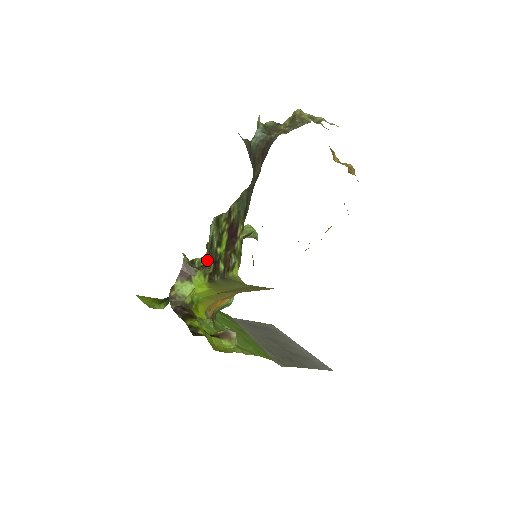
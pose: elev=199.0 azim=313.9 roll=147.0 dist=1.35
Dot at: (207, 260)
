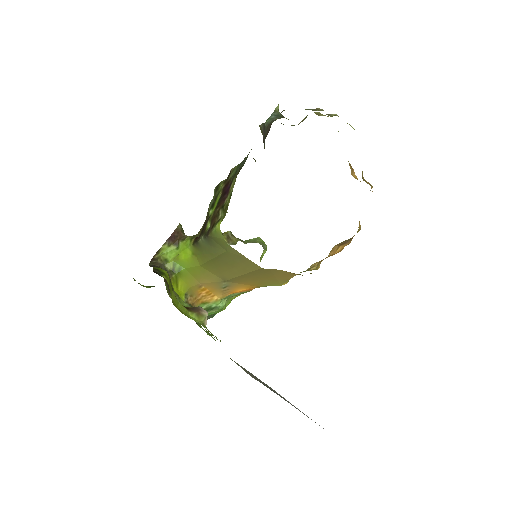
Dot at: occluded
